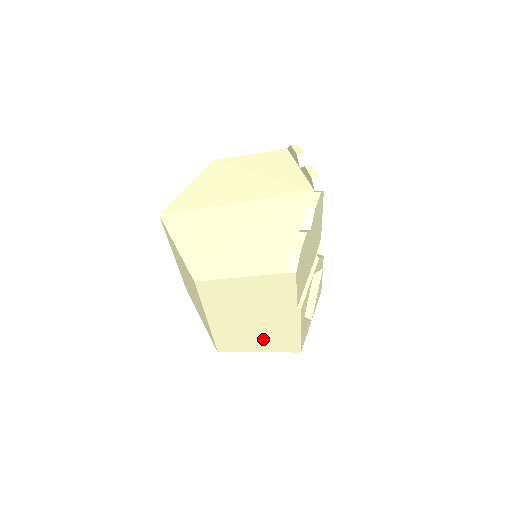
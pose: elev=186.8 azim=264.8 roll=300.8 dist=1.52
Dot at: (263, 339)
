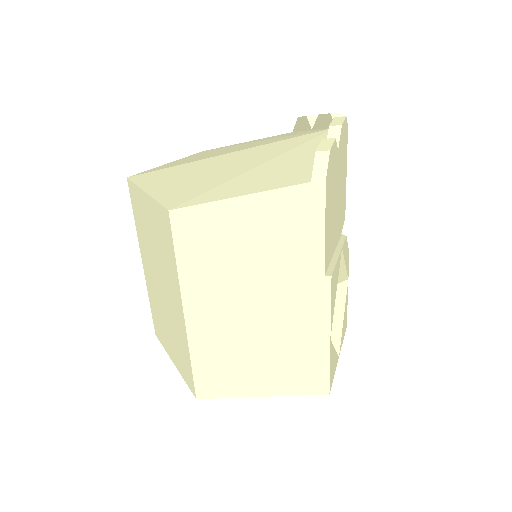
Dot at: (270, 360)
